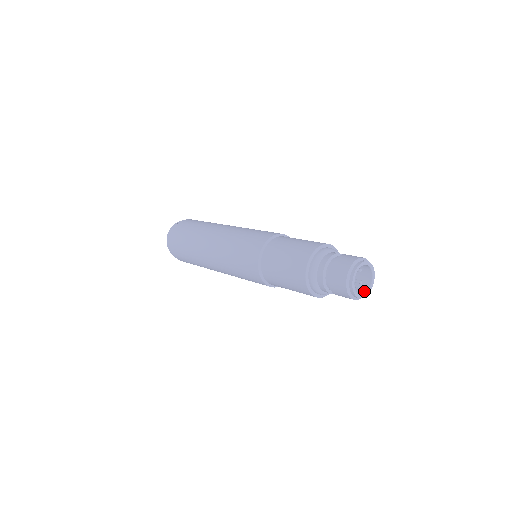
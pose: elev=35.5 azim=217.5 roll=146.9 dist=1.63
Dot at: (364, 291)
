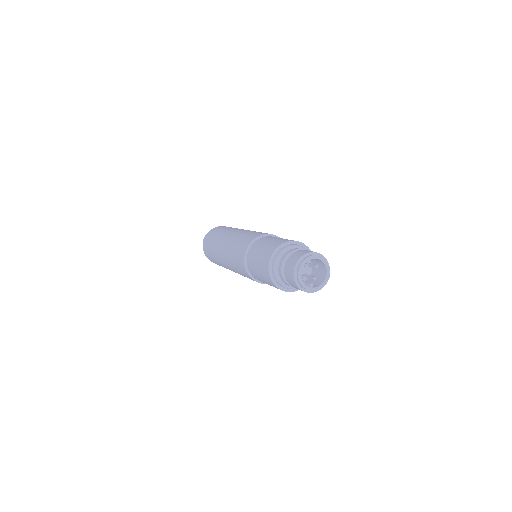
Dot at: (314, 286)
